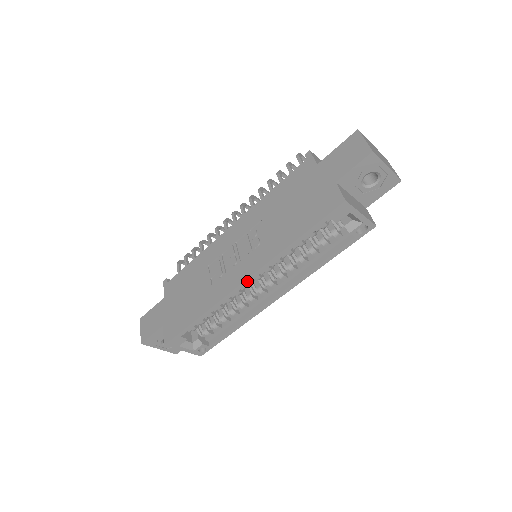
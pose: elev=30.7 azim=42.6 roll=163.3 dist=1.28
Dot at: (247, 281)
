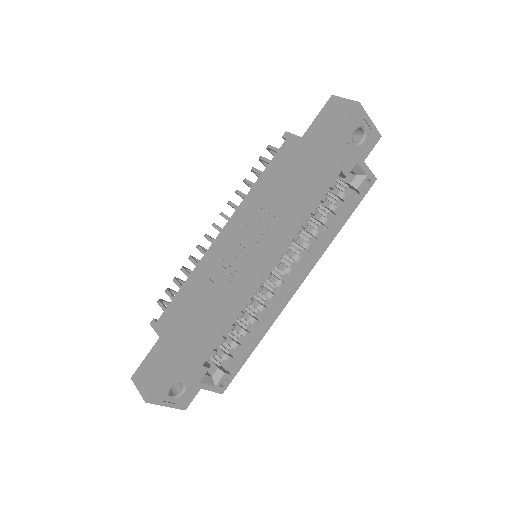
Dot at: (270, 266)
